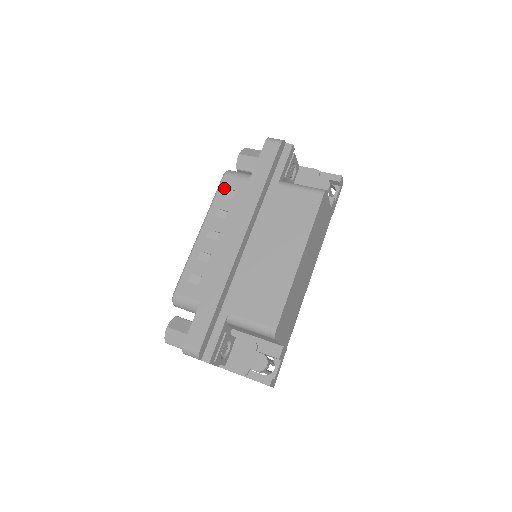
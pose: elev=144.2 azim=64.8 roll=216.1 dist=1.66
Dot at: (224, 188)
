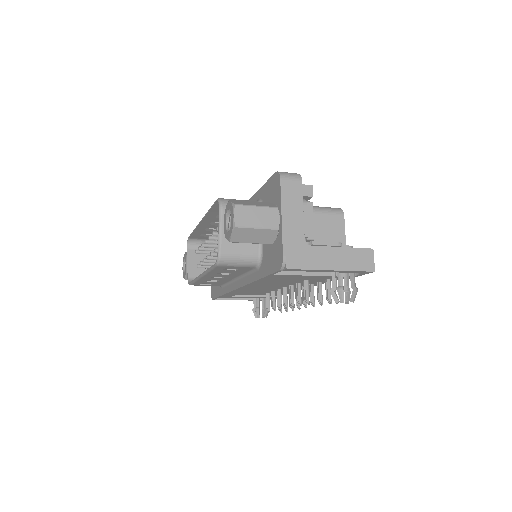
Dot at: occluded
